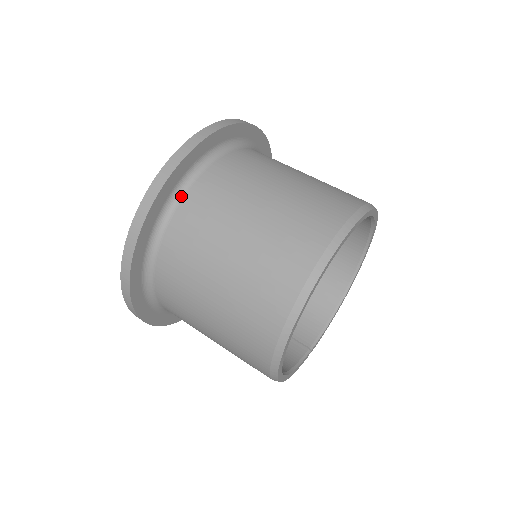
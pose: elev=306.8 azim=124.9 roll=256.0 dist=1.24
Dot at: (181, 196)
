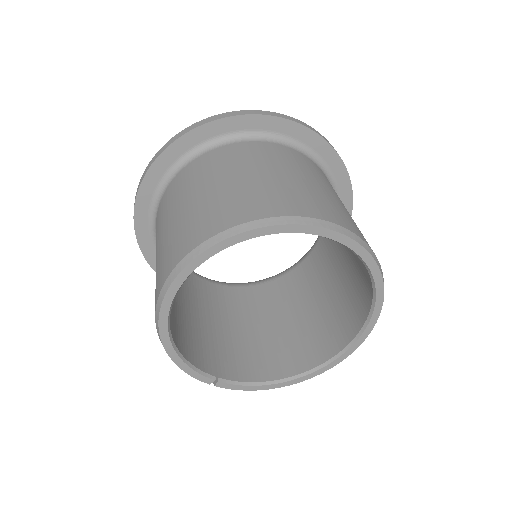
Dot at: (246, 140)
